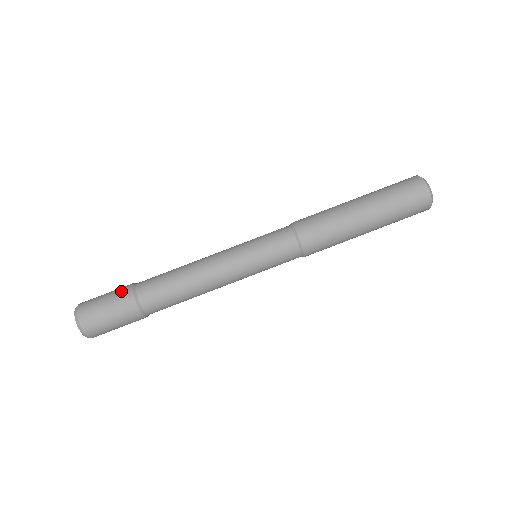
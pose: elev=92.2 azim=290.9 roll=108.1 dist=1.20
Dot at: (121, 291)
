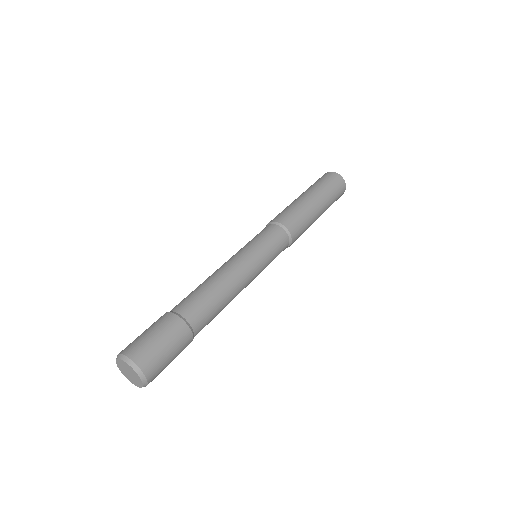
Dot at: (158, 319)
